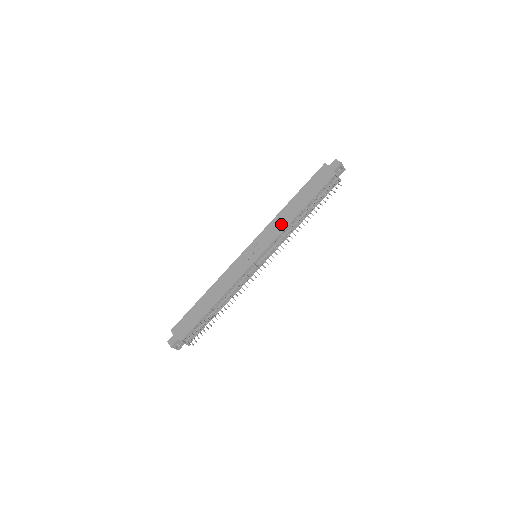
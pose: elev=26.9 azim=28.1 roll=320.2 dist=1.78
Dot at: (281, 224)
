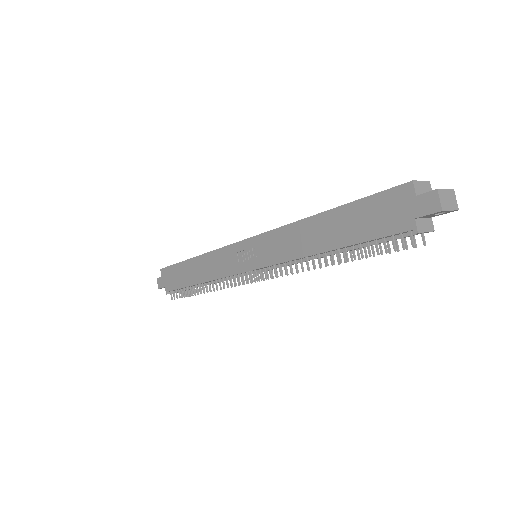
Dot at: (292, 246)
